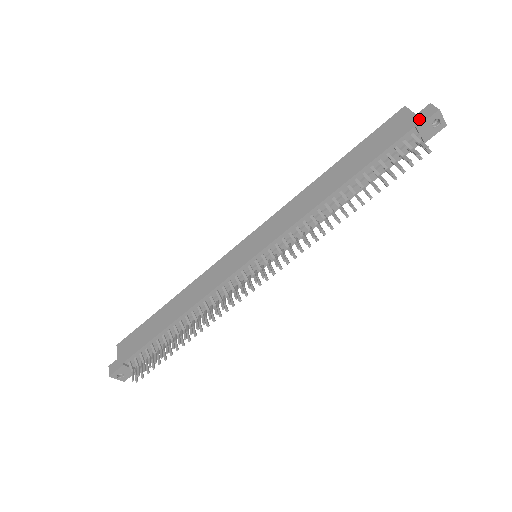
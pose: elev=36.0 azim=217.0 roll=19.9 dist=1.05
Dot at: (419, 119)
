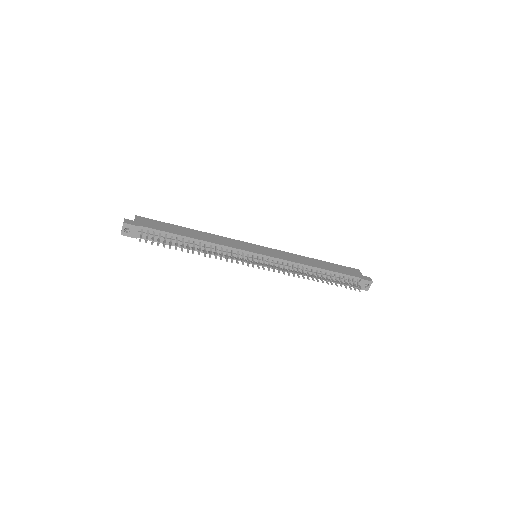
Dot at: (364, 277)
